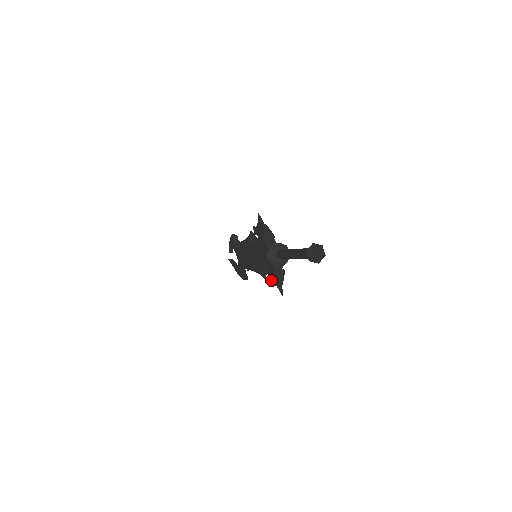
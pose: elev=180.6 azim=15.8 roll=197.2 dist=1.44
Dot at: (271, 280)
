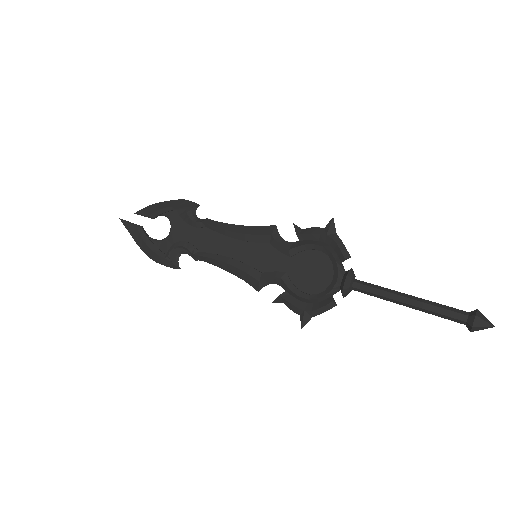
Dot at: (291, 301)
